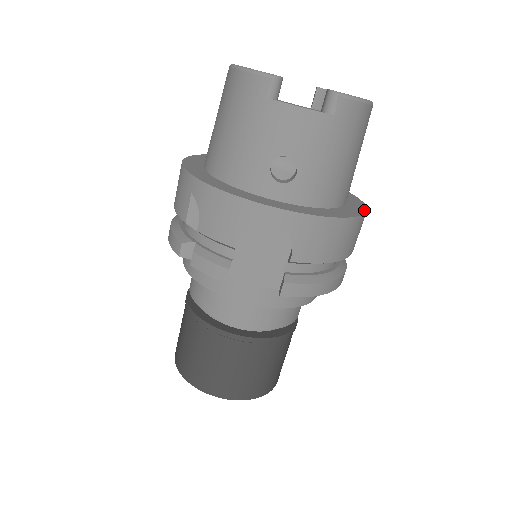
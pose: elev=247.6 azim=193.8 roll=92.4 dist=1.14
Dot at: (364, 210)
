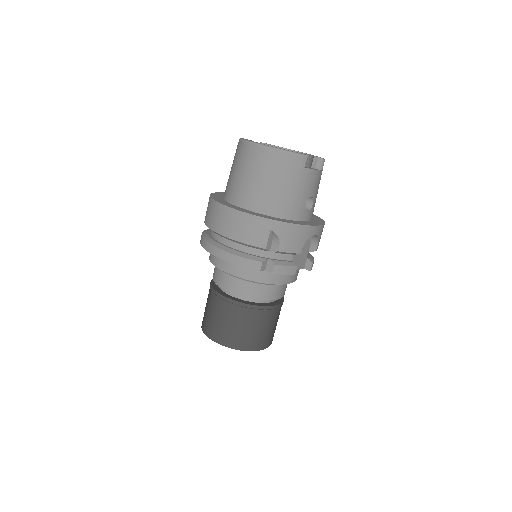
Dot at: occluded
